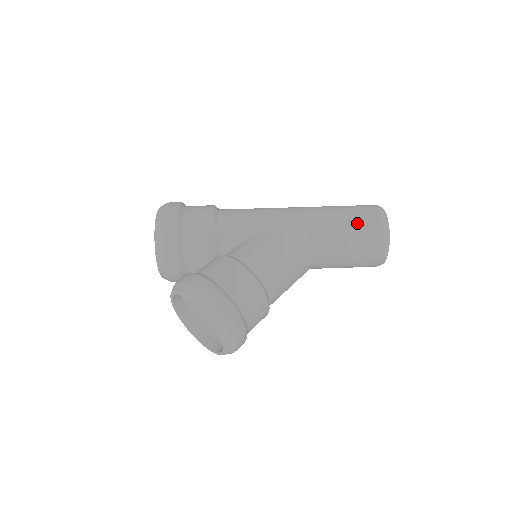
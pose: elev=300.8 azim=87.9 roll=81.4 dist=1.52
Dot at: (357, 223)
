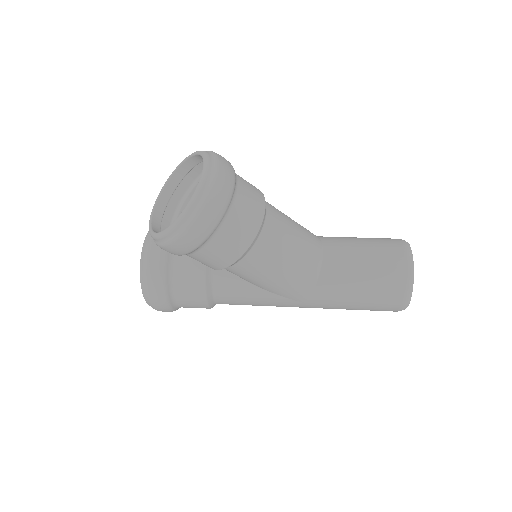
Dot at: occluded
